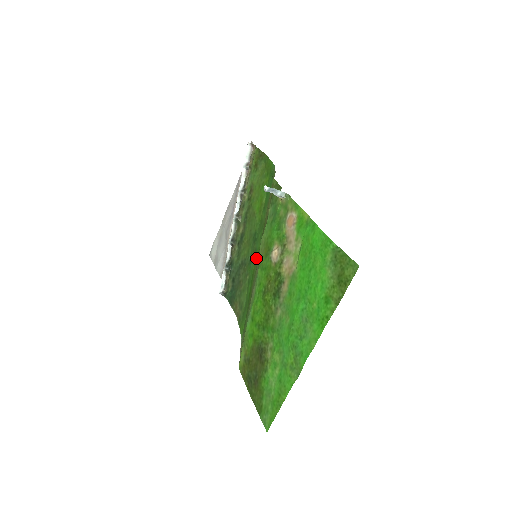
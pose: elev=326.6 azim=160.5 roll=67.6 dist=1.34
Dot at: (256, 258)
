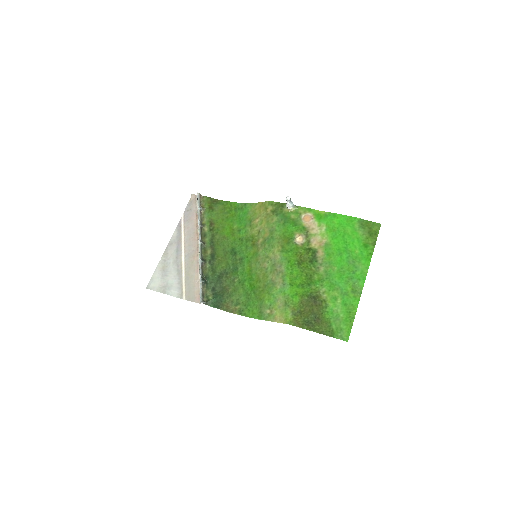
Dot at: (247, 262)
